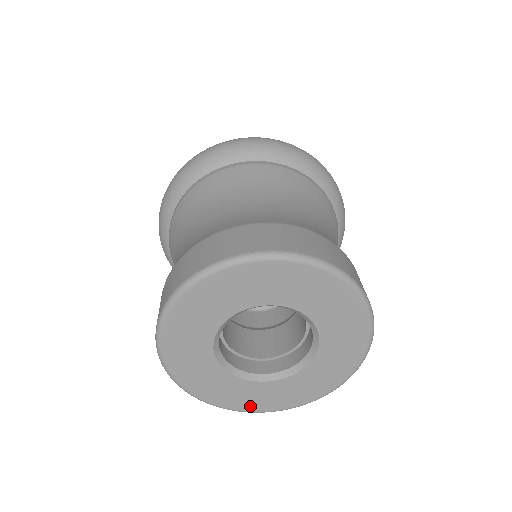
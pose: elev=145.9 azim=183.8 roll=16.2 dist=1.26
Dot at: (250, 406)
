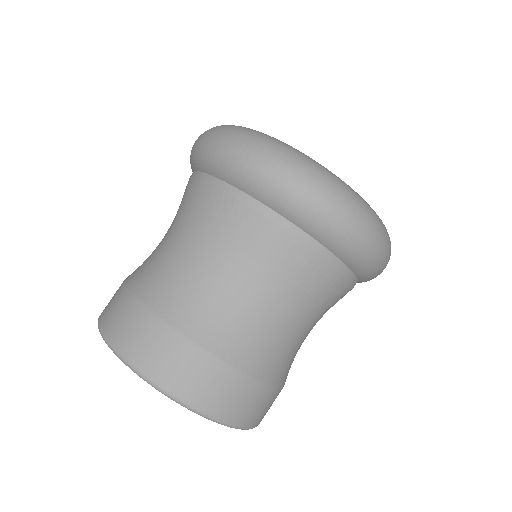
Dot at: occluded
